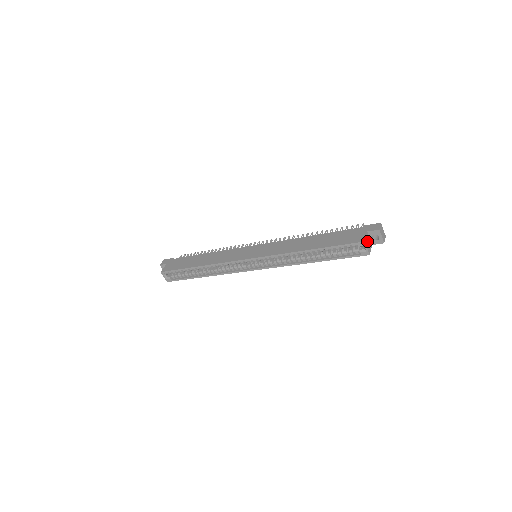
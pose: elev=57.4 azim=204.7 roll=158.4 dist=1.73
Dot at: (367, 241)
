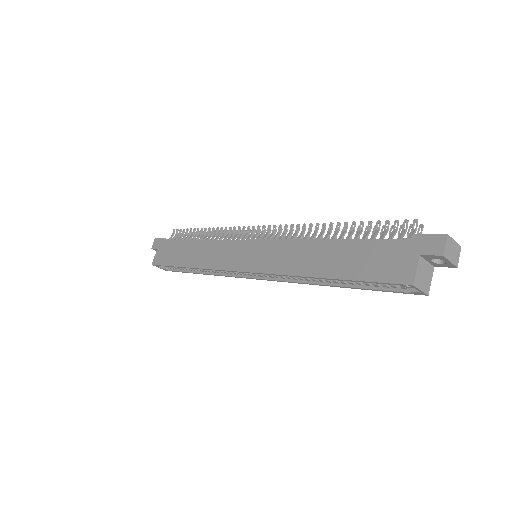
Dot at: (420, 275)
